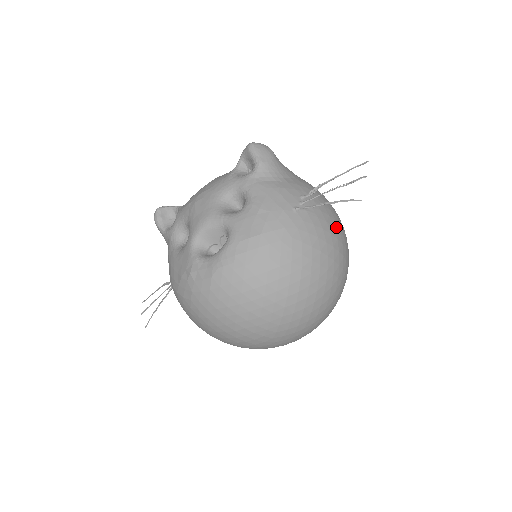
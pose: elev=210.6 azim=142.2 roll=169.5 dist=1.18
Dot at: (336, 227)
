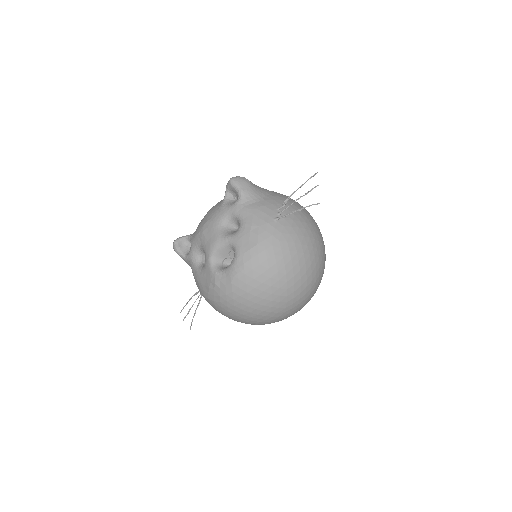
Dot at: (308, 222)
